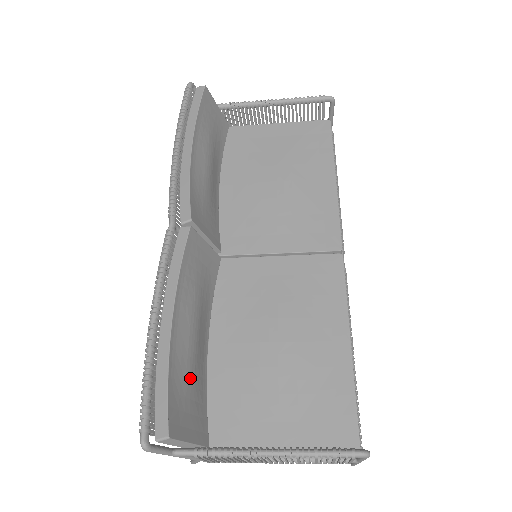
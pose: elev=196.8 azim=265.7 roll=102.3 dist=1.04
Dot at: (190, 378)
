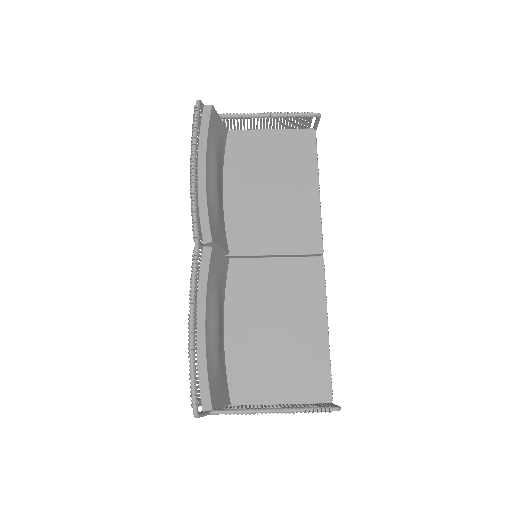
Dot at: (218, 362)
